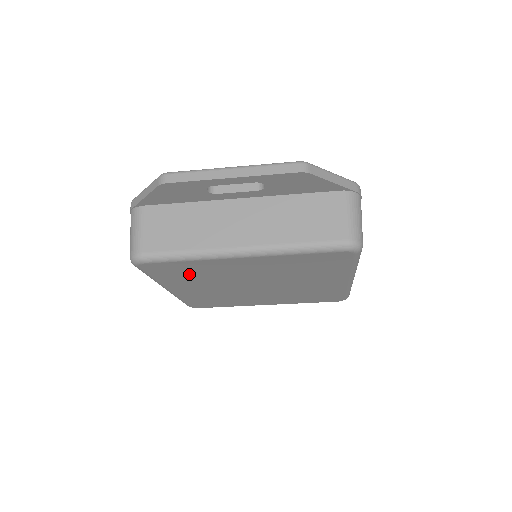
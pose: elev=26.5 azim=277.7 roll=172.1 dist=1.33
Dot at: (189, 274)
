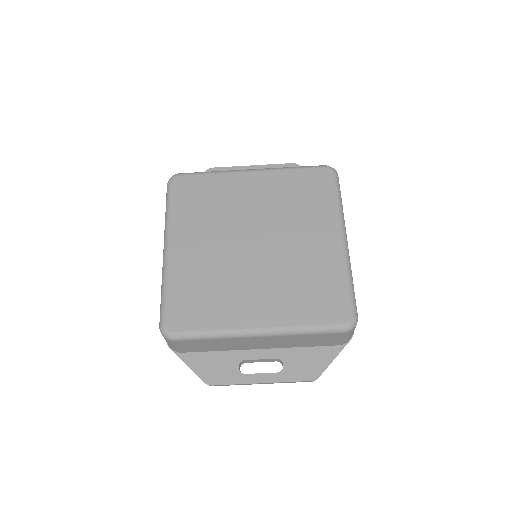
Dot at: (203, 203)
